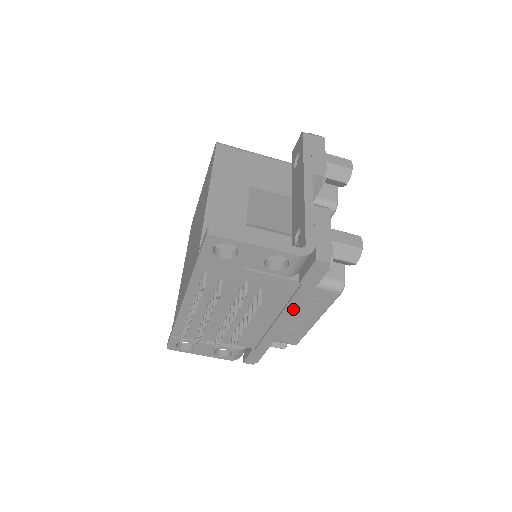
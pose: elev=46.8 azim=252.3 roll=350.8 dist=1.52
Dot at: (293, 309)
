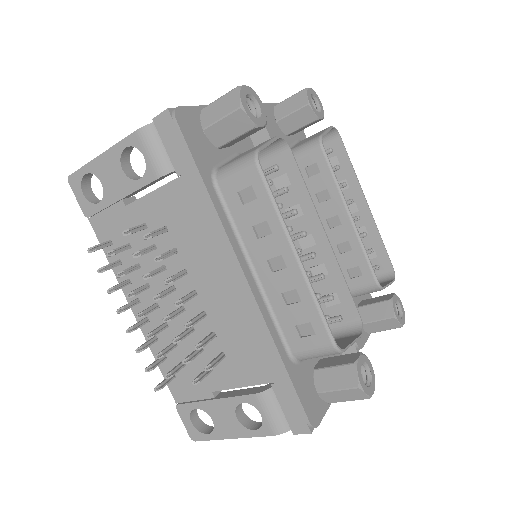
Dot at: (220, 236)
